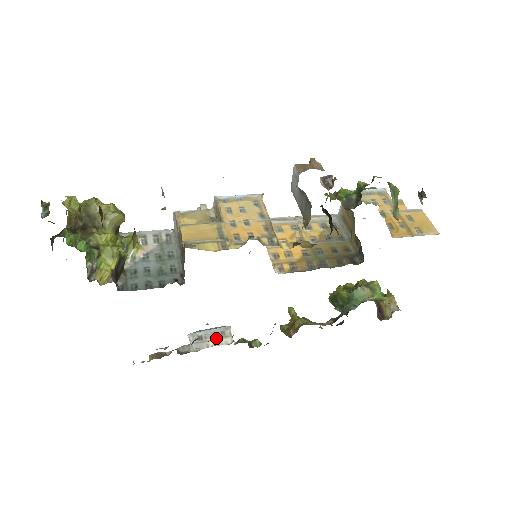
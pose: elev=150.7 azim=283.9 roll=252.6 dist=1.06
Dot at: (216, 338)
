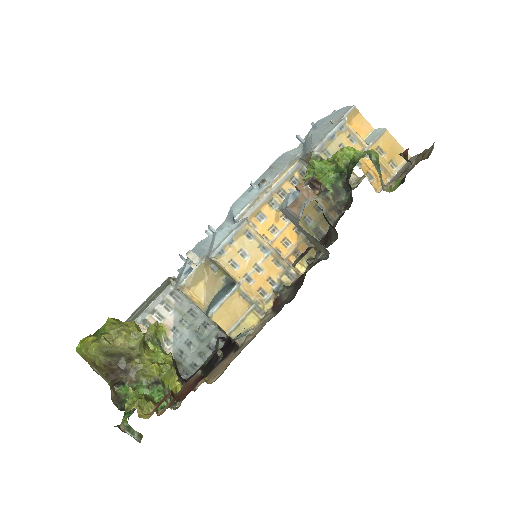
Dot at: occluded
